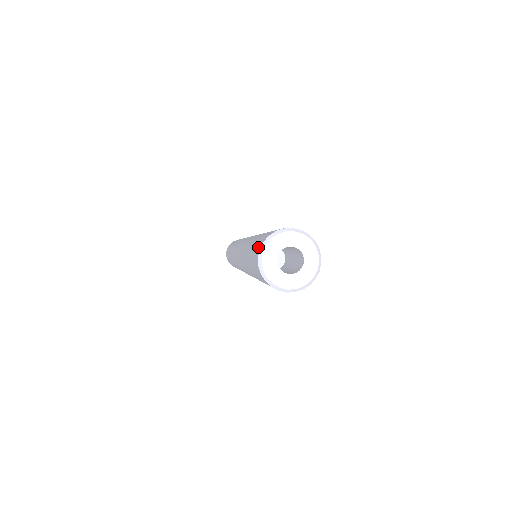
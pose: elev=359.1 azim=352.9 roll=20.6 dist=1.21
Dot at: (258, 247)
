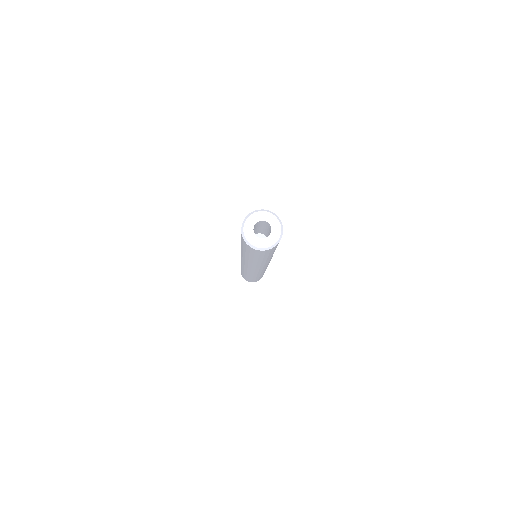
Dot at: occluded
